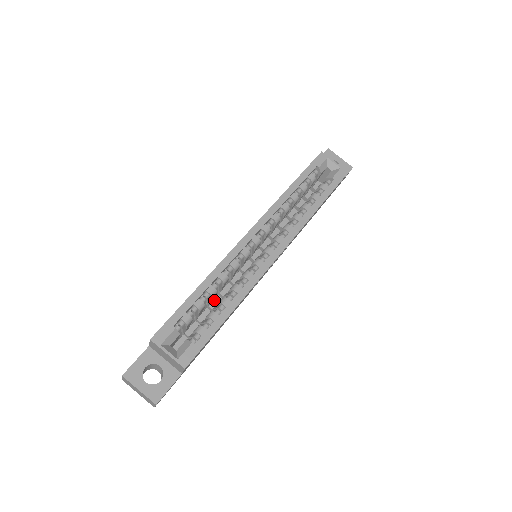
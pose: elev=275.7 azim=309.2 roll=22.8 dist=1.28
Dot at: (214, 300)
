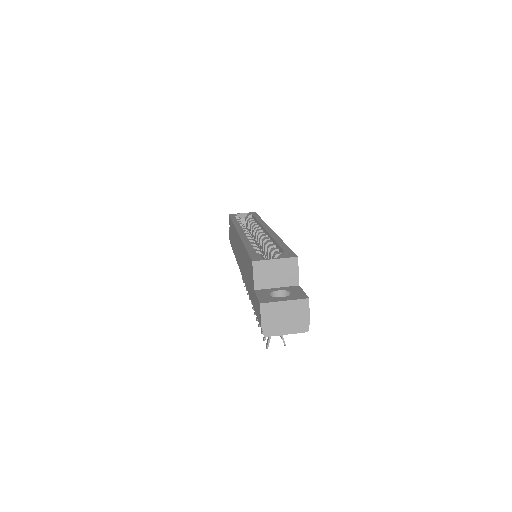
Dot at: occluded
